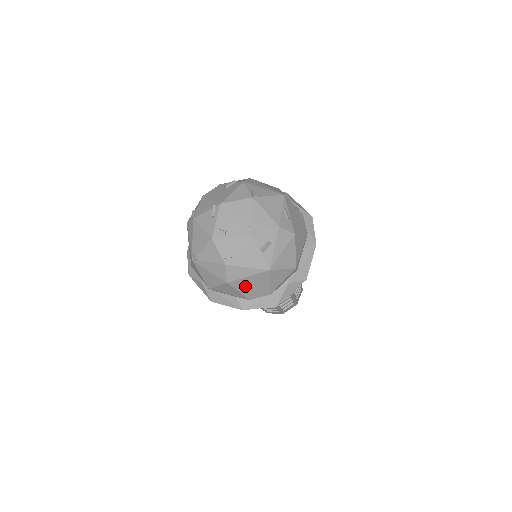
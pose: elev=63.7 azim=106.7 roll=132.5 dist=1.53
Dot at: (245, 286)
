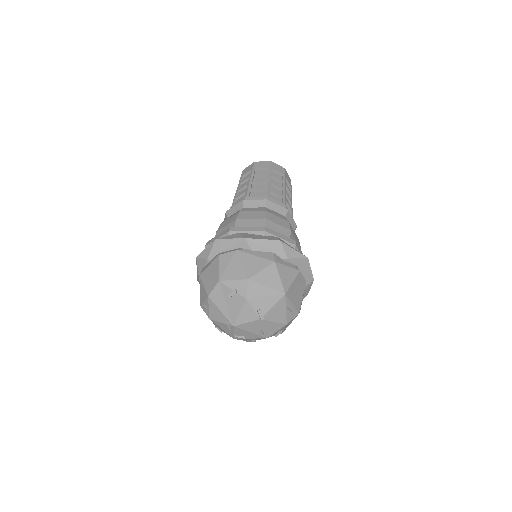
Dot at: occluded
